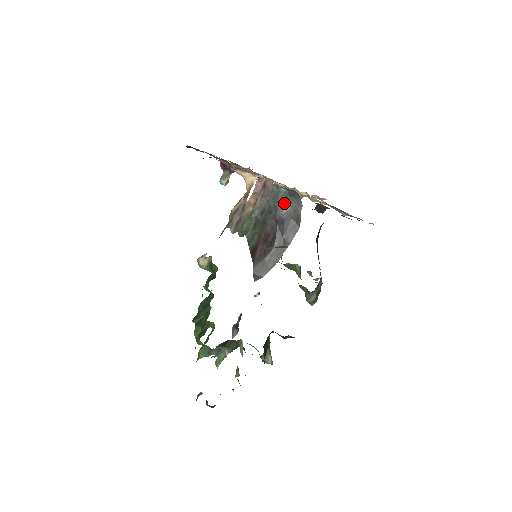
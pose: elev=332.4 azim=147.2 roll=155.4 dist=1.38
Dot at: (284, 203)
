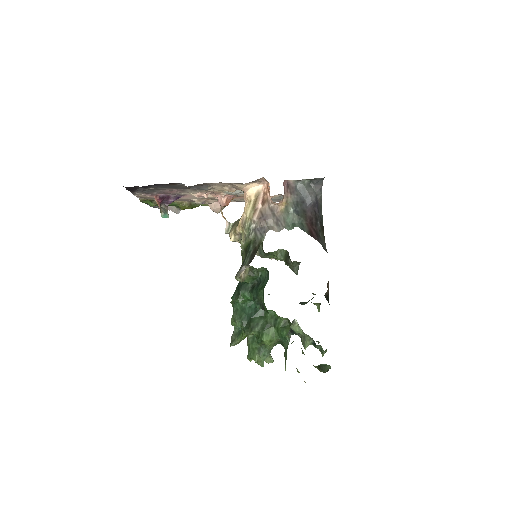
Dot at: (311, 191)
